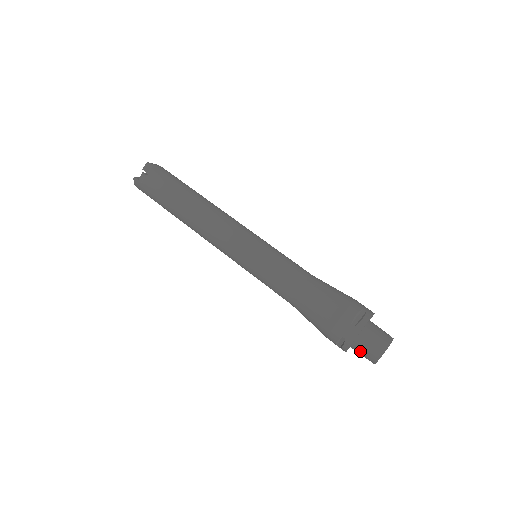
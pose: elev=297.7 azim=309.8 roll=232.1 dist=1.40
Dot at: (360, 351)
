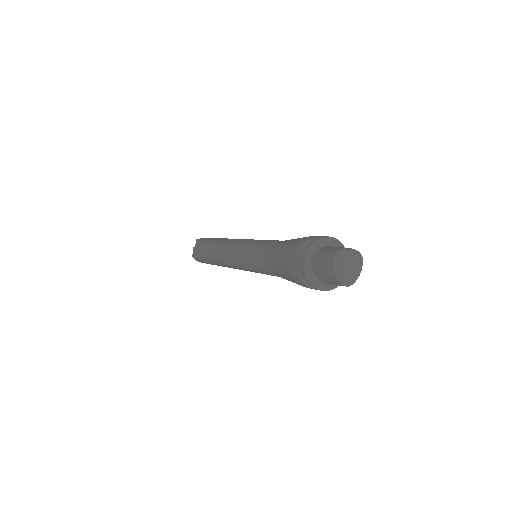
Dot at: (325, 279)
